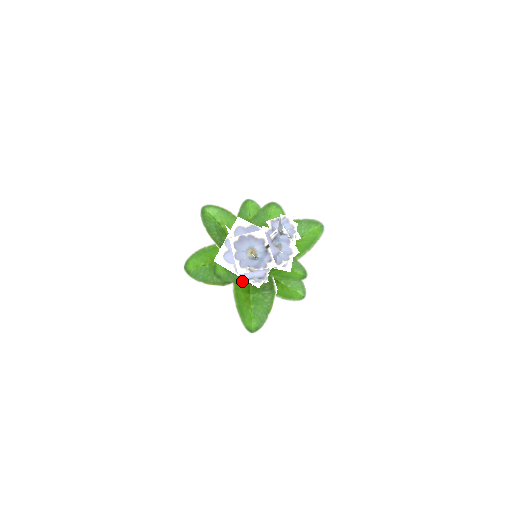
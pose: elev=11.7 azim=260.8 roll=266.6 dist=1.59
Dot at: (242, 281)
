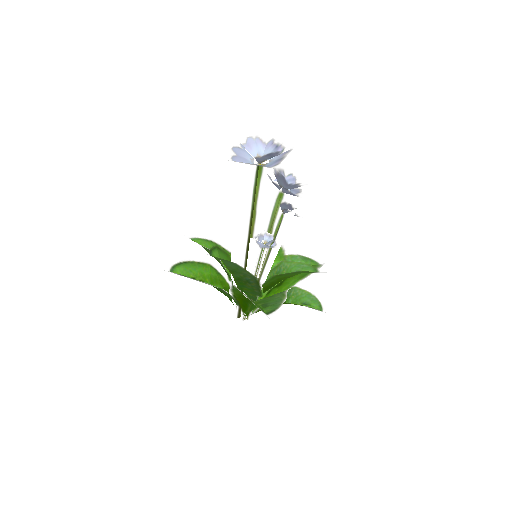
Dot at: (244, 271)
